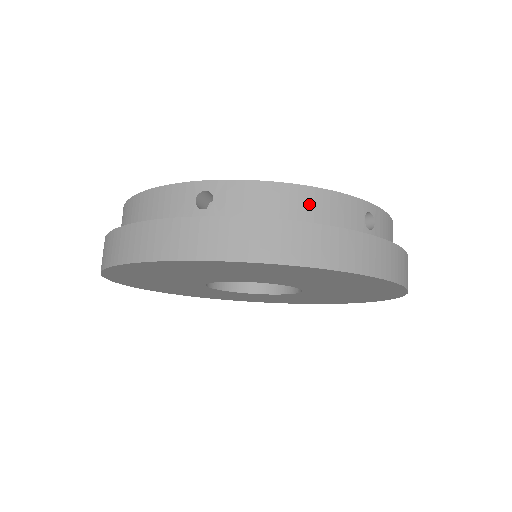
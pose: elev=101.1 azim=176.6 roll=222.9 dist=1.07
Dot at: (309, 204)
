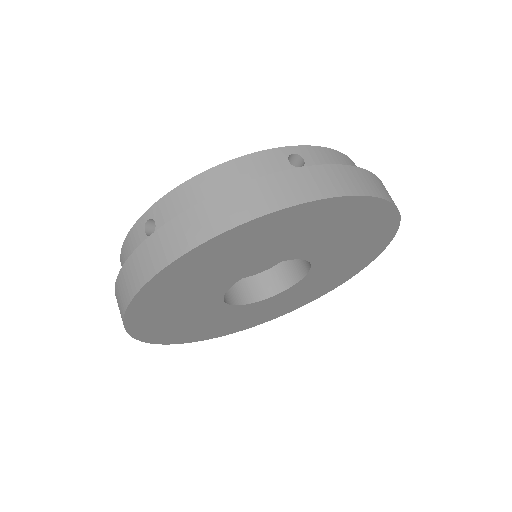
Dot at: (226, 178)
